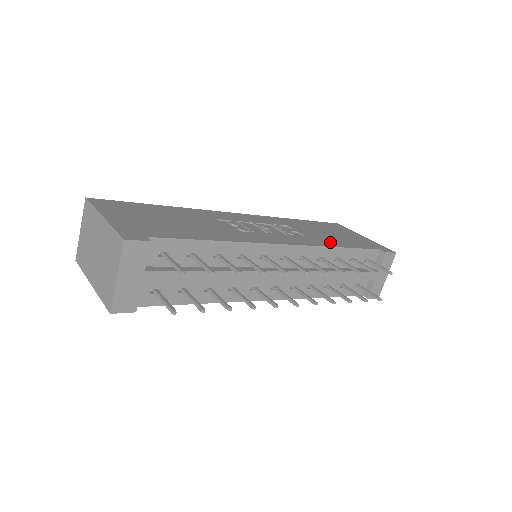
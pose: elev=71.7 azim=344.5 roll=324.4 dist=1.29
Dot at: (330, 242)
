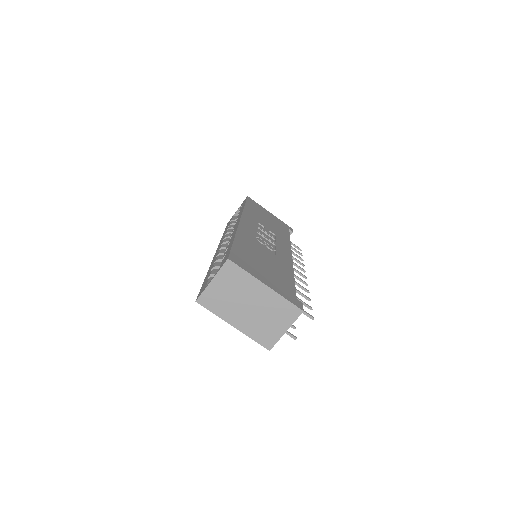
Dot at: (284, 236)
